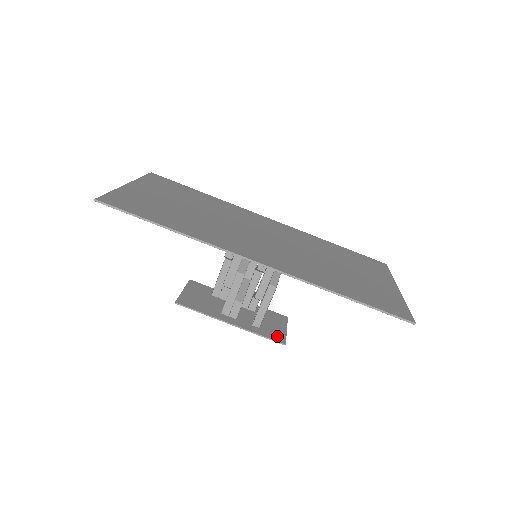
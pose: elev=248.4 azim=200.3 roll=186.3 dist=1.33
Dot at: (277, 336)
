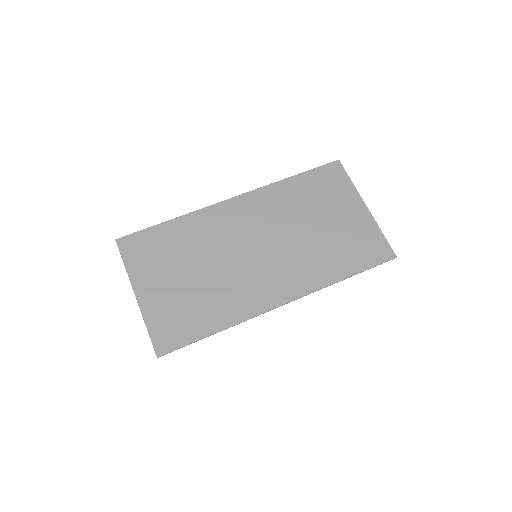
Dot at: occluded
